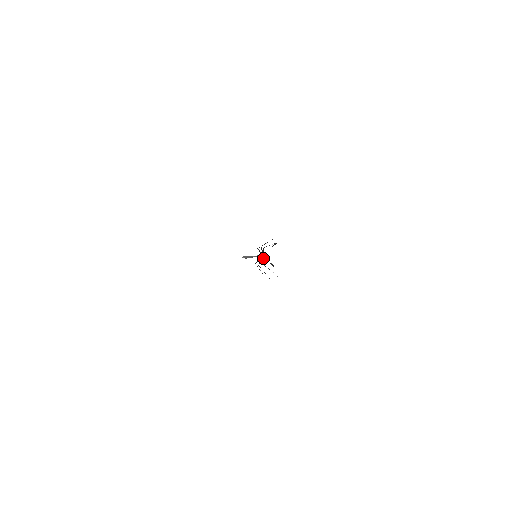
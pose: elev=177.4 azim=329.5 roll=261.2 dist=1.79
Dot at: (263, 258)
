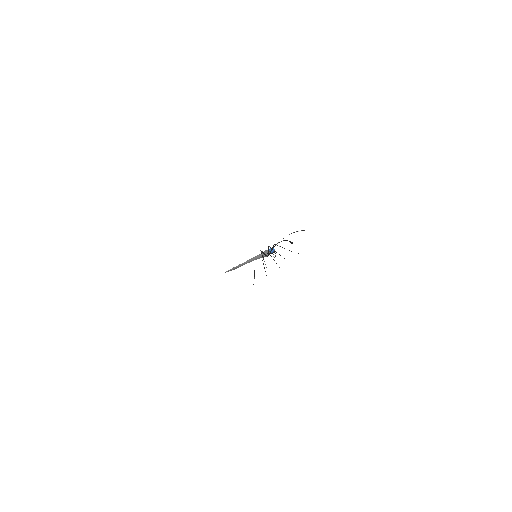
Dot at: (268, 255)
